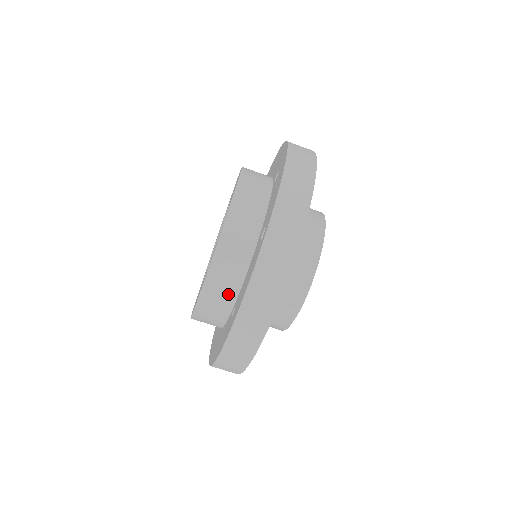
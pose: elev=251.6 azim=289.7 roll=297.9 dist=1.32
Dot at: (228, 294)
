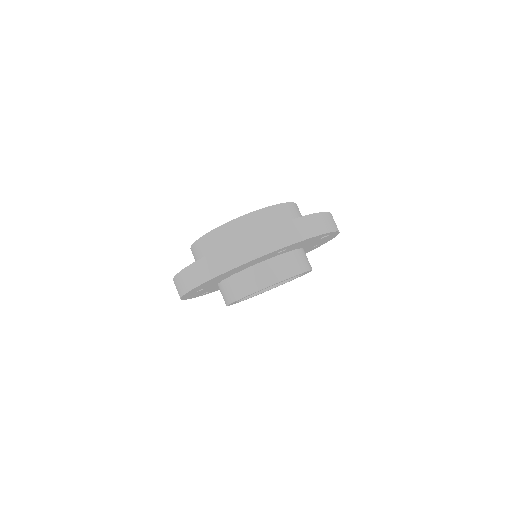
Dot at: (273, 224)
